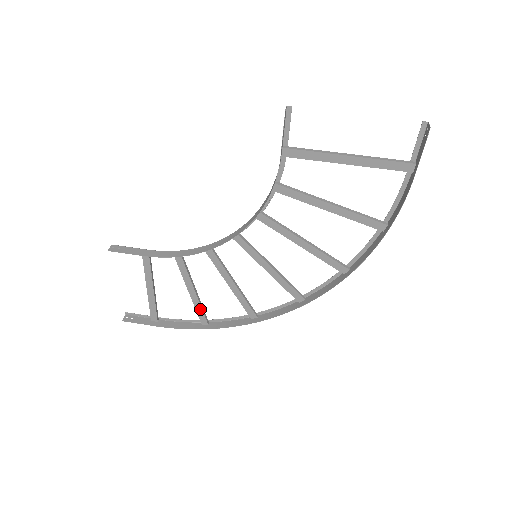
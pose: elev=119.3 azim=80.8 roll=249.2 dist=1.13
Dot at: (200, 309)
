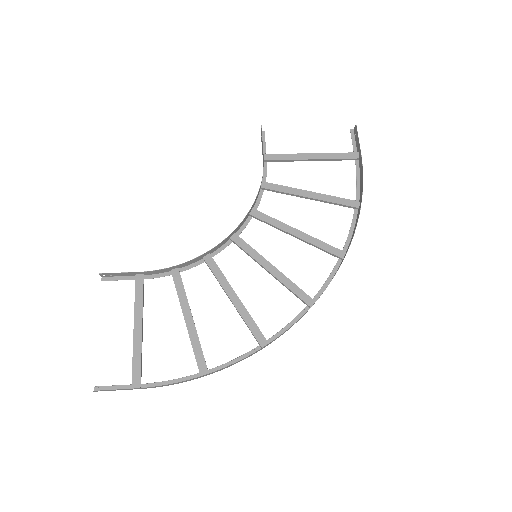
Dot at: (199, 348)
